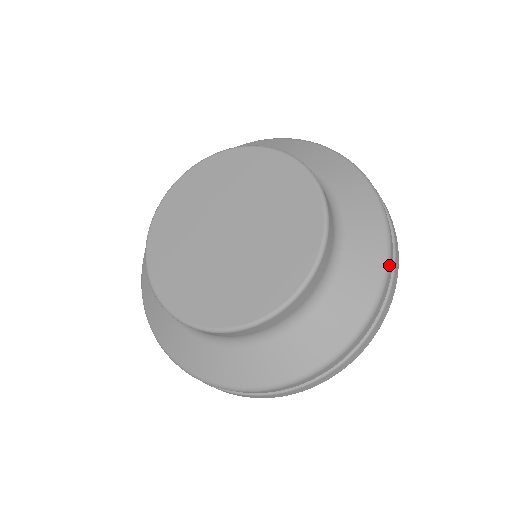
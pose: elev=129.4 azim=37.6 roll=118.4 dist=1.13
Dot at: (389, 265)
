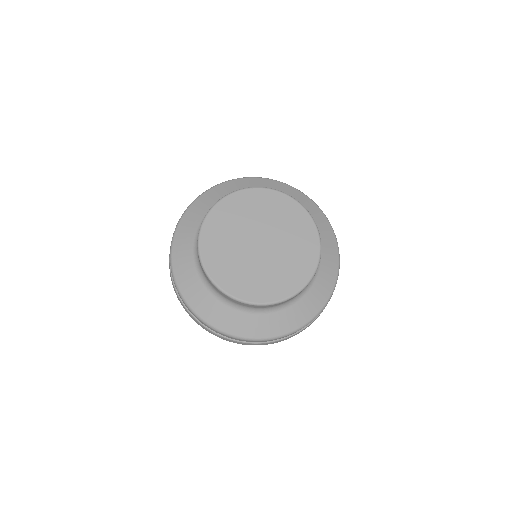
Dot at: occluded
